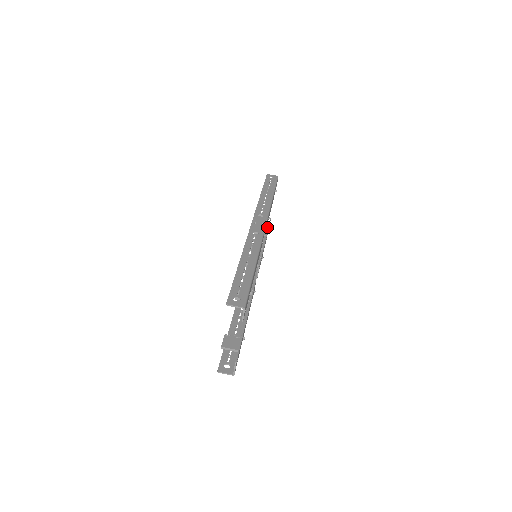
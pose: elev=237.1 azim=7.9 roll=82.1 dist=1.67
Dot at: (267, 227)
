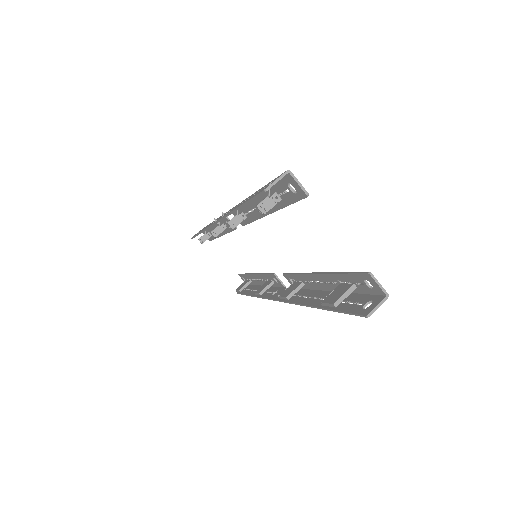
Dot at: occluded
